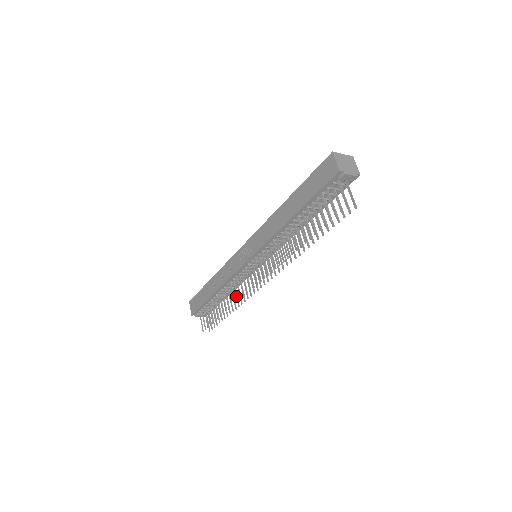
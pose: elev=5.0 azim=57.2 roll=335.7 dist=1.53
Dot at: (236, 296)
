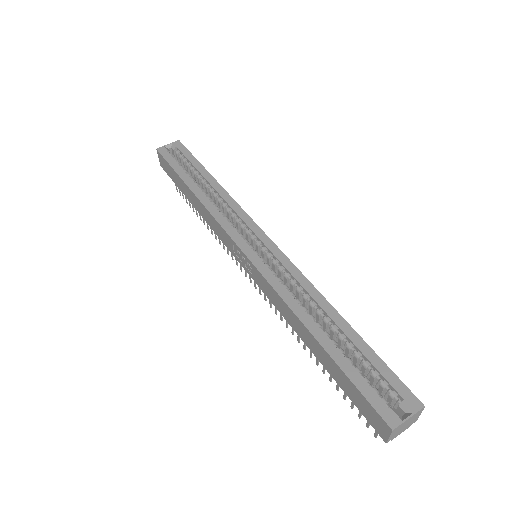
Dot at: (223, 244)
